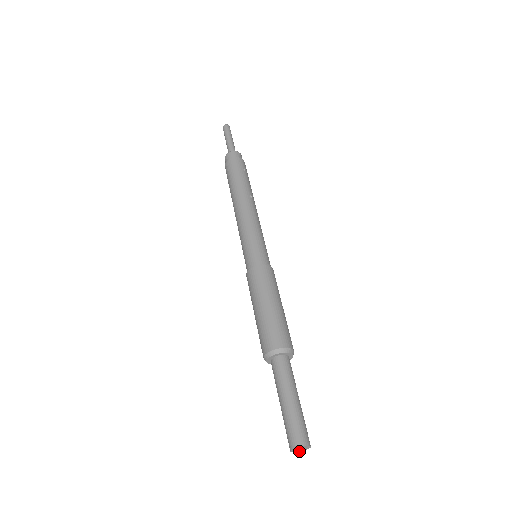
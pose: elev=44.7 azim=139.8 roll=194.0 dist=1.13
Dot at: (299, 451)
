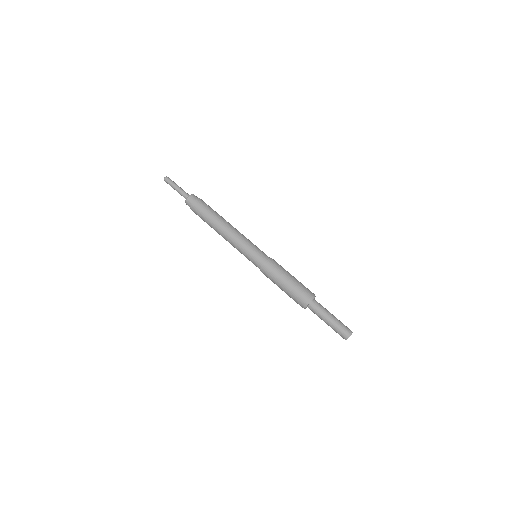
Dot at: occluded
